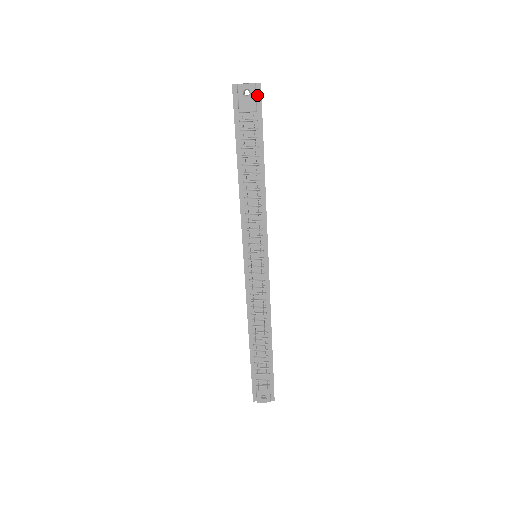
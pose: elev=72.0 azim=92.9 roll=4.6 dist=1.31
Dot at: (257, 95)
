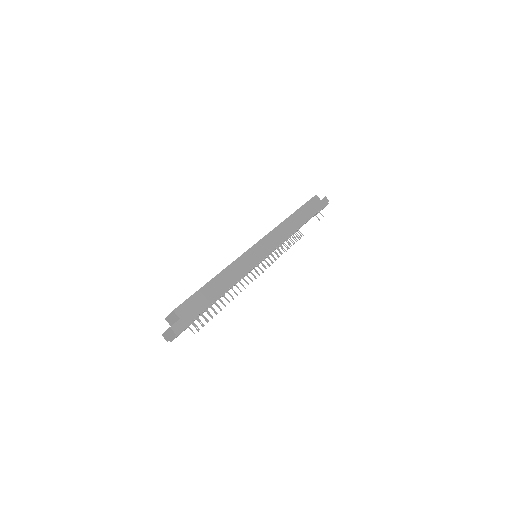
Dot at: (181, 330)
